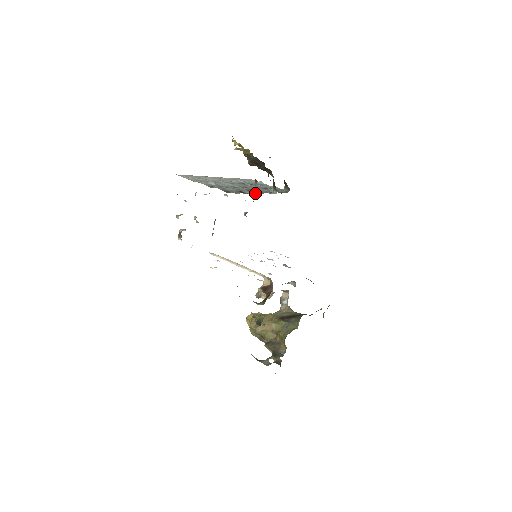
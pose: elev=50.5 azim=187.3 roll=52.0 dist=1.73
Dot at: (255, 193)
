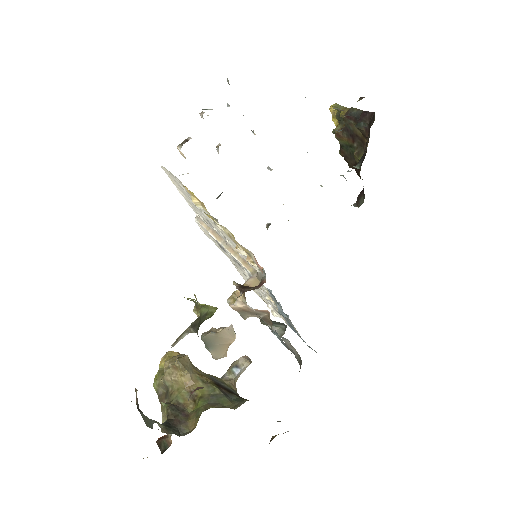
Dot at: (339, 131)
